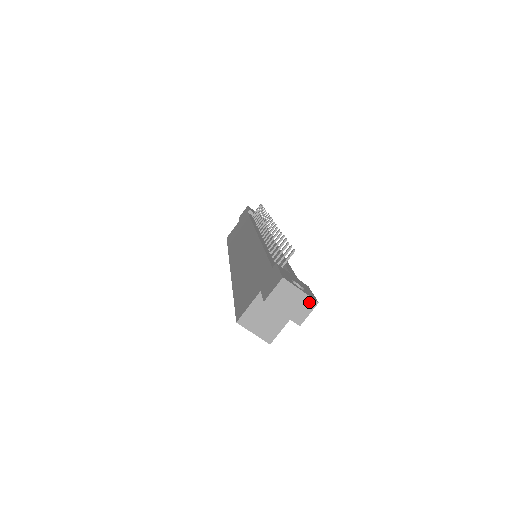
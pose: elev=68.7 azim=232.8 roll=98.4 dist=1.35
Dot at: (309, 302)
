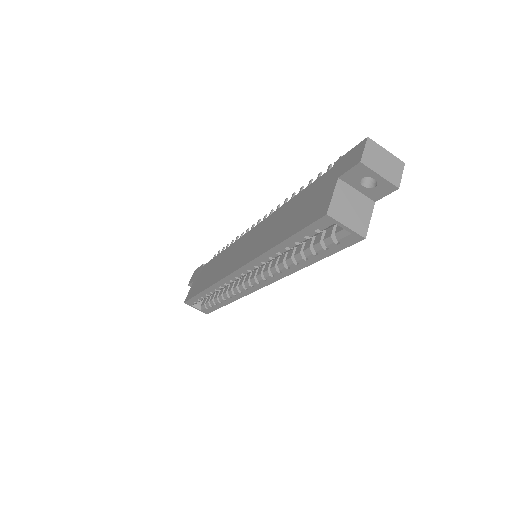
Dot at: (397, 163)
